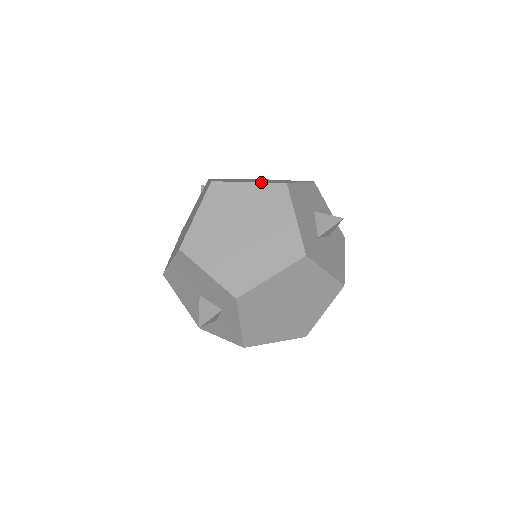
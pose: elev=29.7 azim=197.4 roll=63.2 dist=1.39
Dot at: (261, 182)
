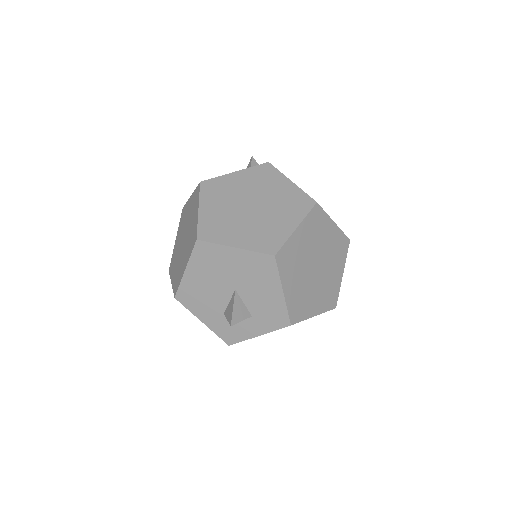
Dot at: occluded
